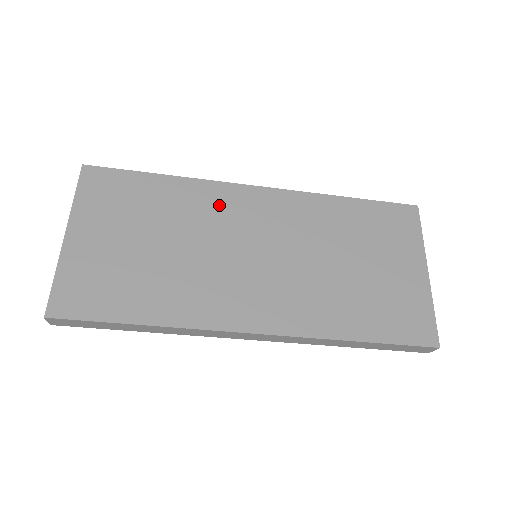
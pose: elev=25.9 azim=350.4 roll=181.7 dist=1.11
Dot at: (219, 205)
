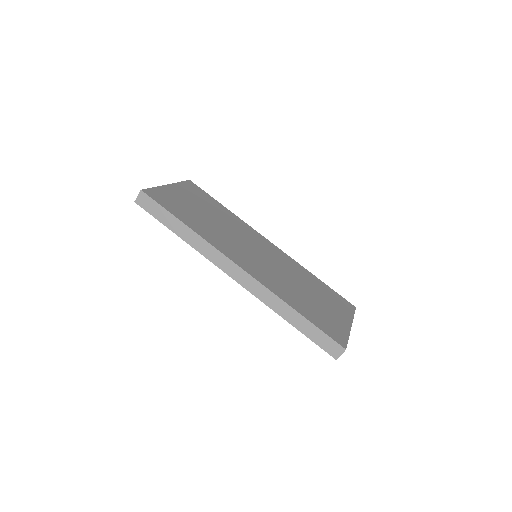
Dot at: (247, 231)
